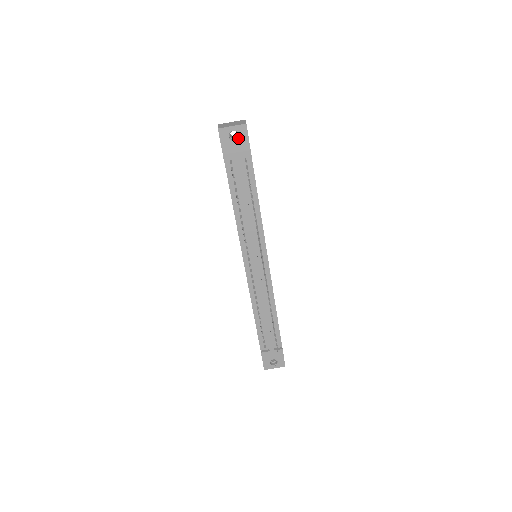
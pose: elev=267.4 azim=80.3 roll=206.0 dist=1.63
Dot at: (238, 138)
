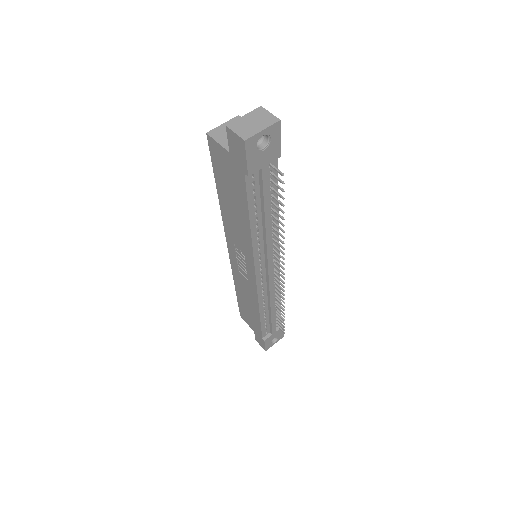
Dot at: (267, 143)
